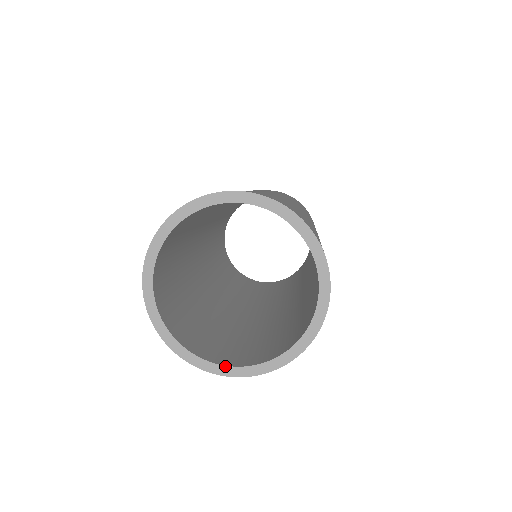
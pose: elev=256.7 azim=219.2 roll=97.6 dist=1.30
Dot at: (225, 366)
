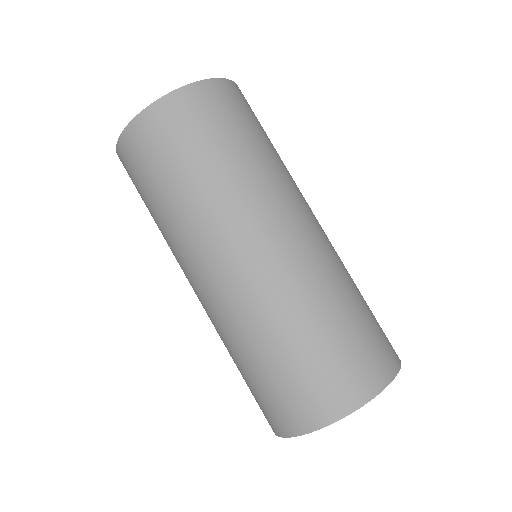
Dot at: occluded
